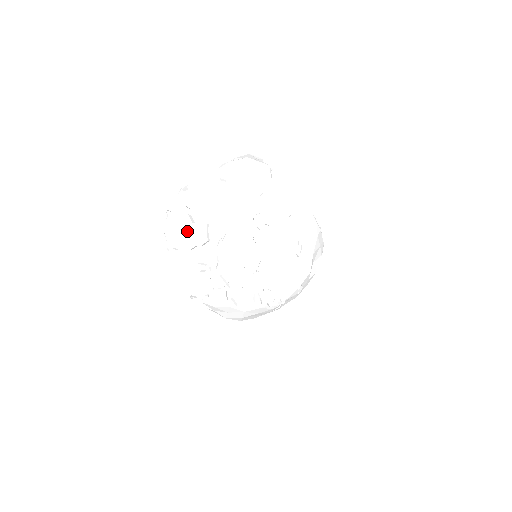
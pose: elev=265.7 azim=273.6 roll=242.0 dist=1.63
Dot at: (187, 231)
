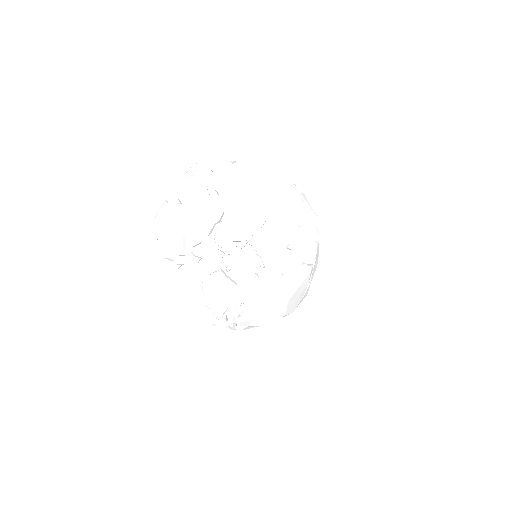
Dot at: (195, 220)
